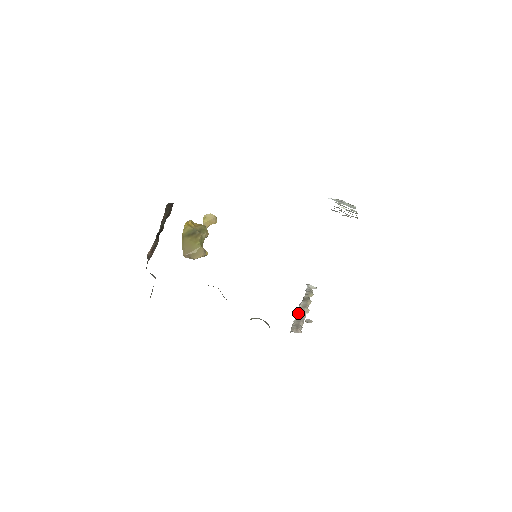
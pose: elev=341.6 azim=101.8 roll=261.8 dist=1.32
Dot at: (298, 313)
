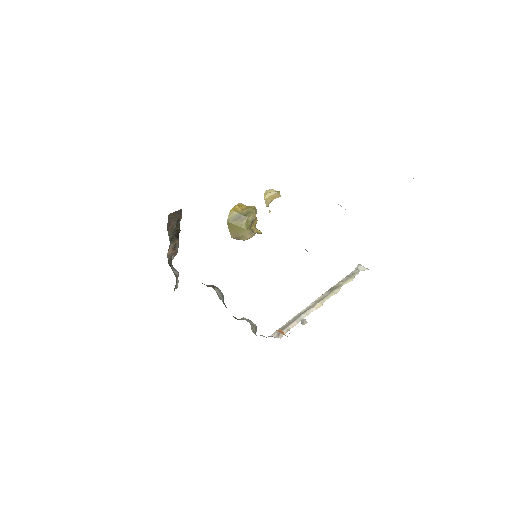
Dot at: (303, 310)
